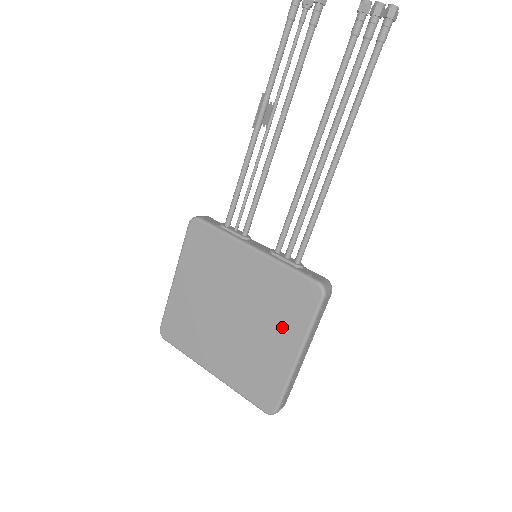
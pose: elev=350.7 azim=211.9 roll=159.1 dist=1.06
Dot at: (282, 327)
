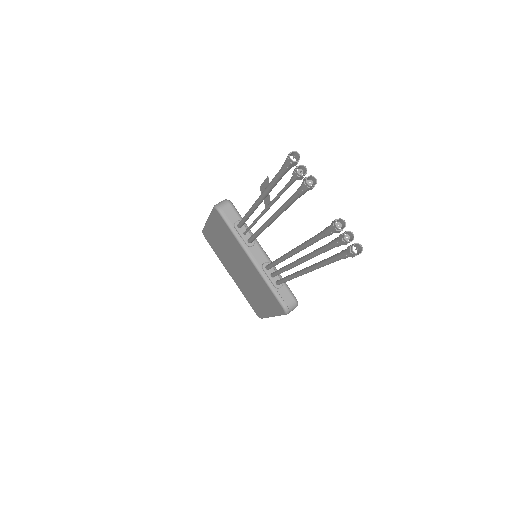
Dot at: (264, 301)
